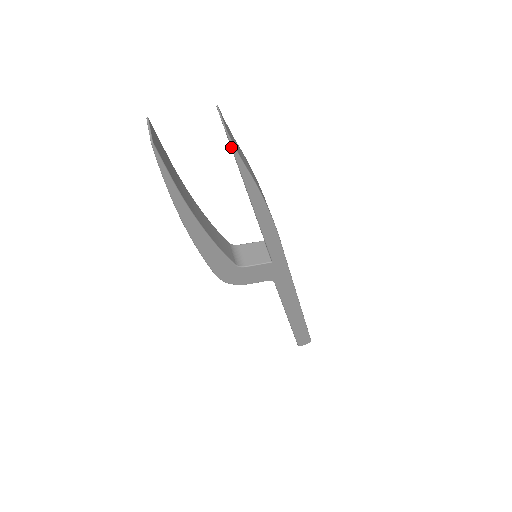
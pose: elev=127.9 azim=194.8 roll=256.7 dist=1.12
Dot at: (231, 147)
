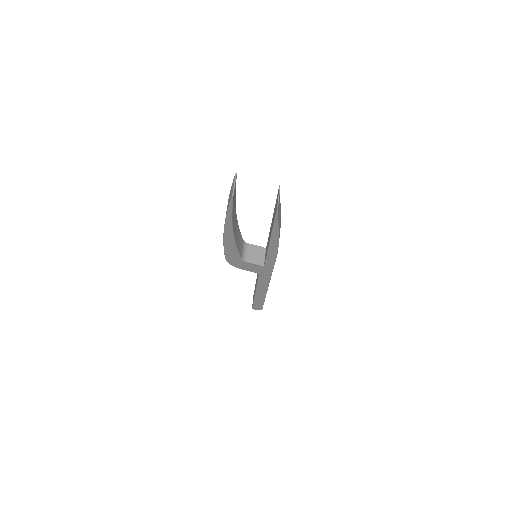
Dot at: (276, 214)
